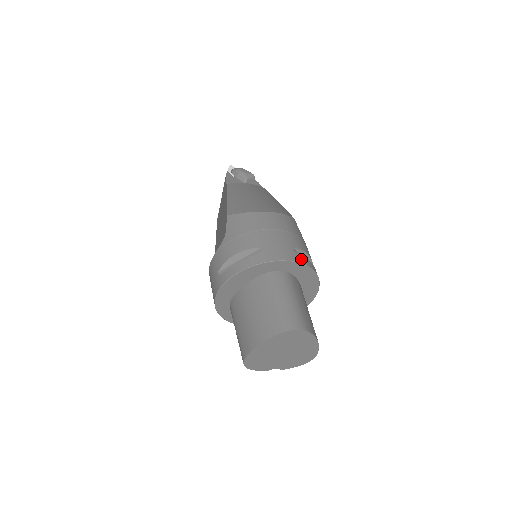
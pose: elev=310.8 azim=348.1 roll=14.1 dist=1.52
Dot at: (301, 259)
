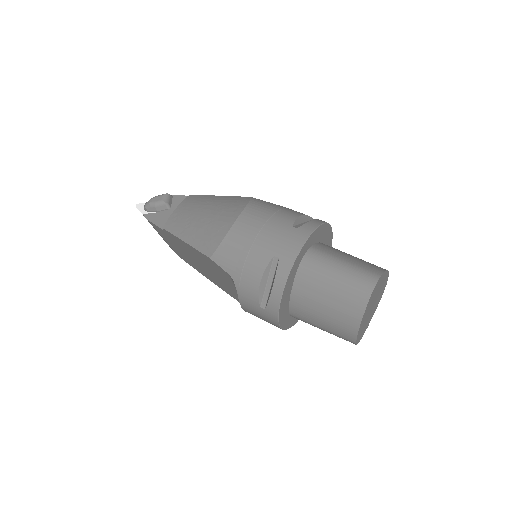
Dot at: (308, 228)
